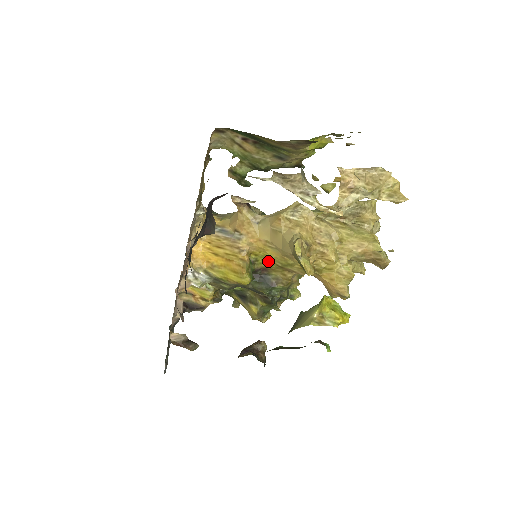
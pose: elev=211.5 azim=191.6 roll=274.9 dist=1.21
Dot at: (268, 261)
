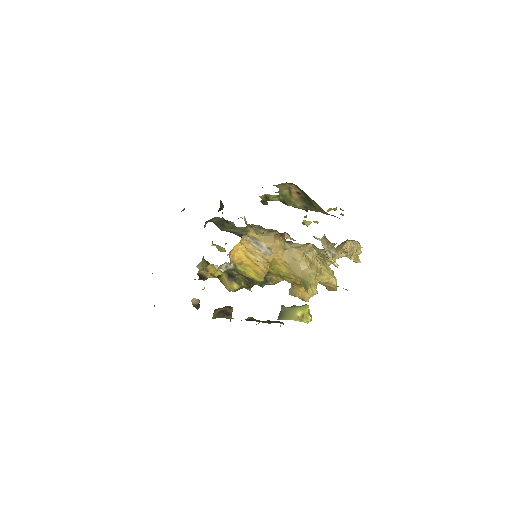
Dot at: (275, 270)
